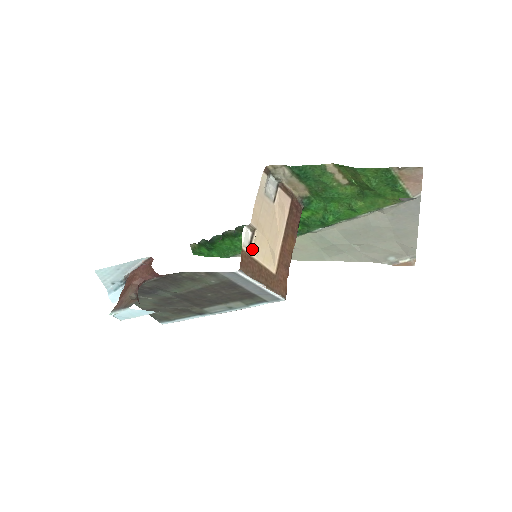
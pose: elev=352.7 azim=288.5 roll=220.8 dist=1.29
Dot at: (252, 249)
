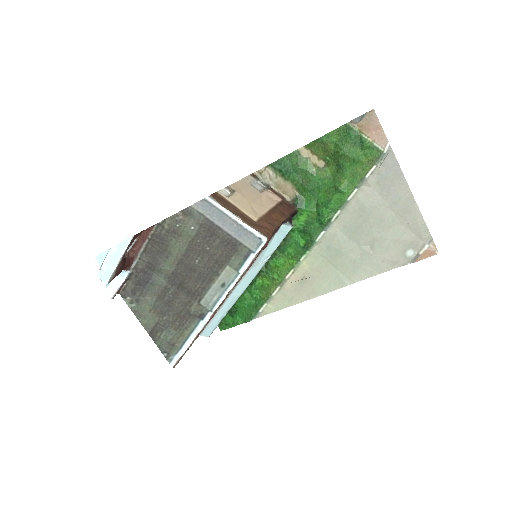
Dot at: (229, 197)
